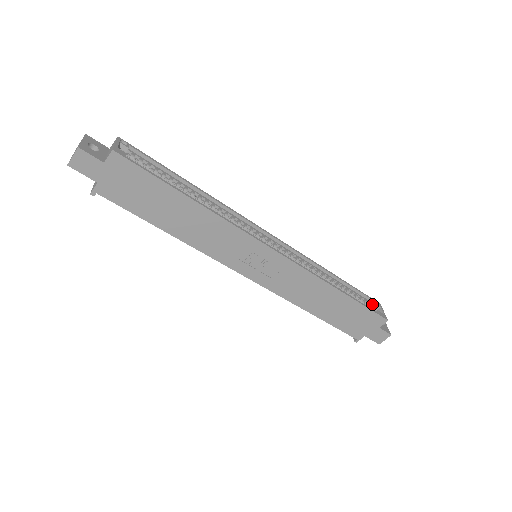
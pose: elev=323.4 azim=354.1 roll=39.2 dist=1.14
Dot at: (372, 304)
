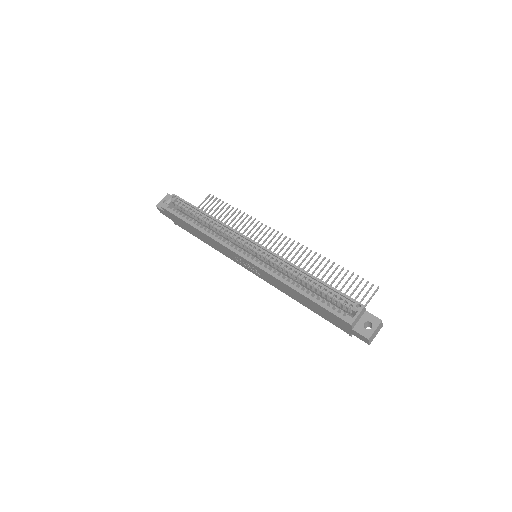
Dot at: (353, 305)
